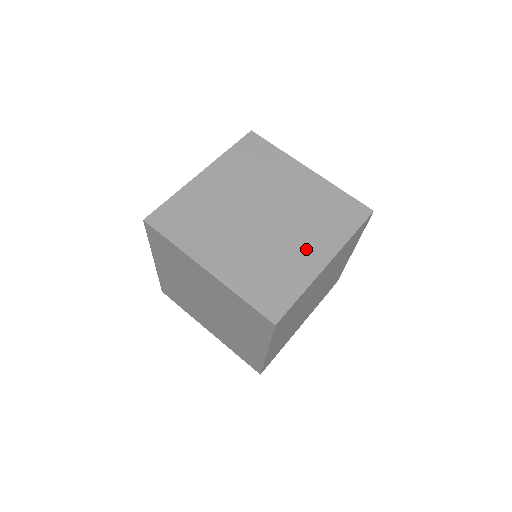
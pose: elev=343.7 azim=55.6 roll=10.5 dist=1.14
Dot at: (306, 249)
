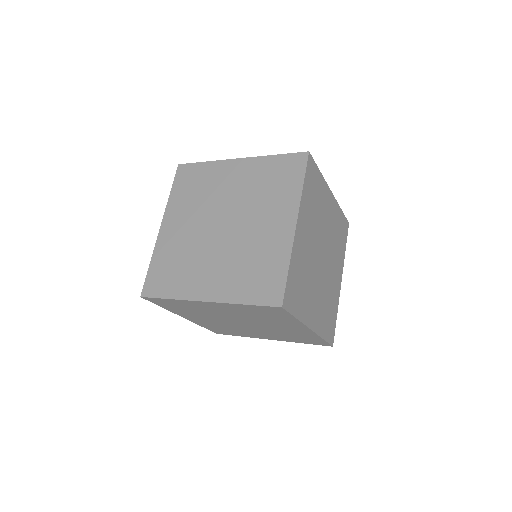
Dot at: (261, 335)
